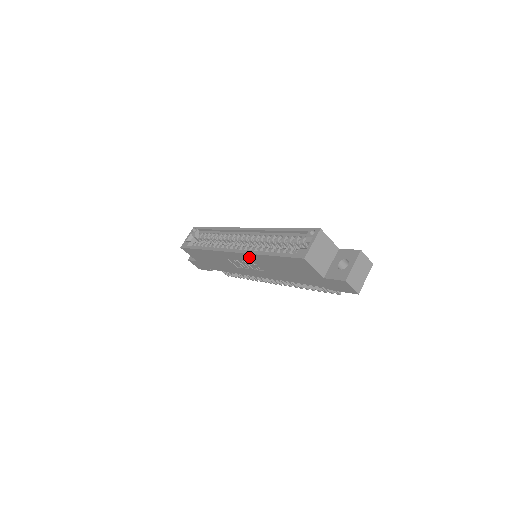
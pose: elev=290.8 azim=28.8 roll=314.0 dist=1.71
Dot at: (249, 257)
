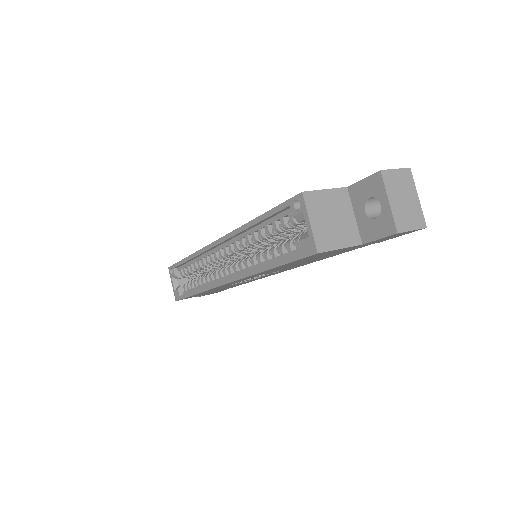
Dot at: (250, 277)
